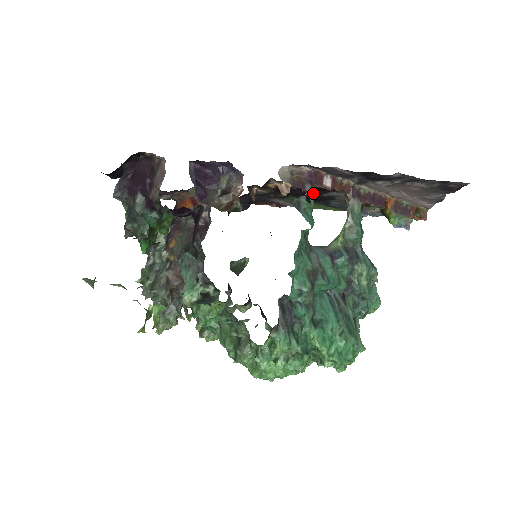
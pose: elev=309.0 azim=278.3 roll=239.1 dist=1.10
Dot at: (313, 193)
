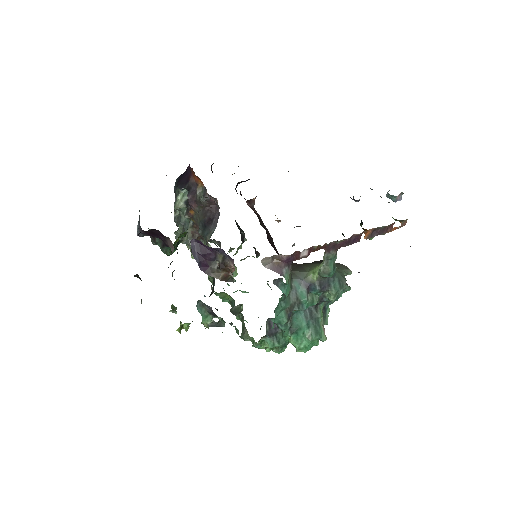
Dot at: (290, 272)
